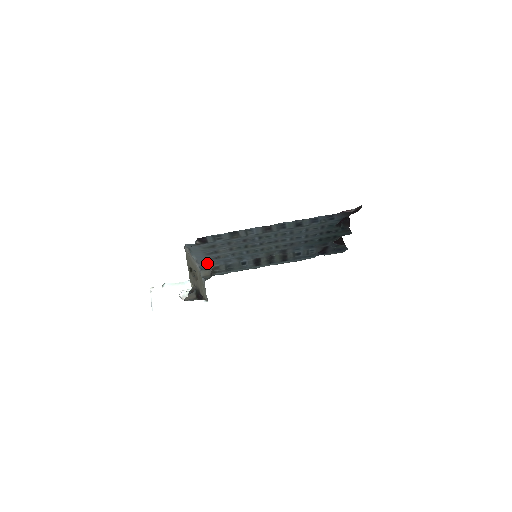
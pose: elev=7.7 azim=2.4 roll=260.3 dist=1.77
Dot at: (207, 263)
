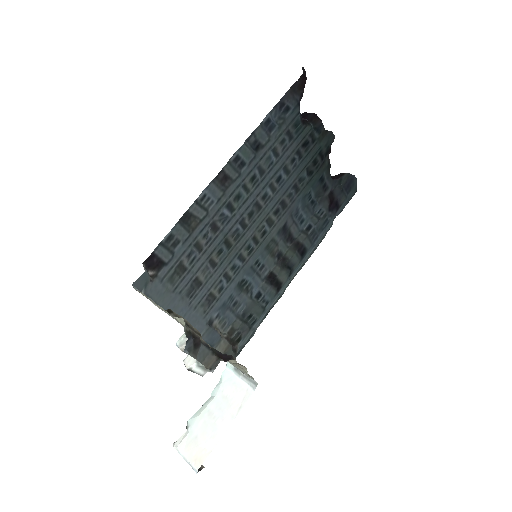
Dot at: (207, 325)
